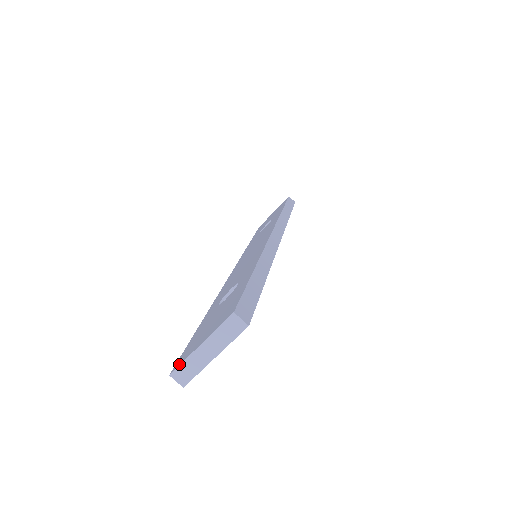
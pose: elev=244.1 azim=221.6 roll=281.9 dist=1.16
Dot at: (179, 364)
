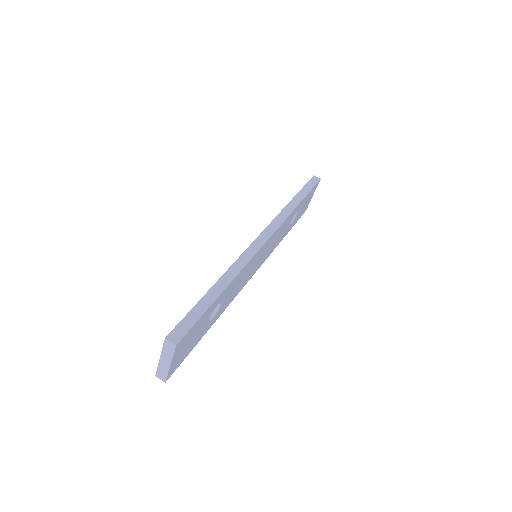
Dot at: (157, 369)
